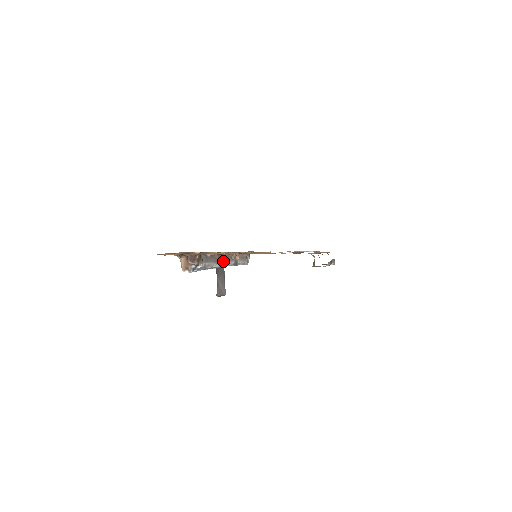
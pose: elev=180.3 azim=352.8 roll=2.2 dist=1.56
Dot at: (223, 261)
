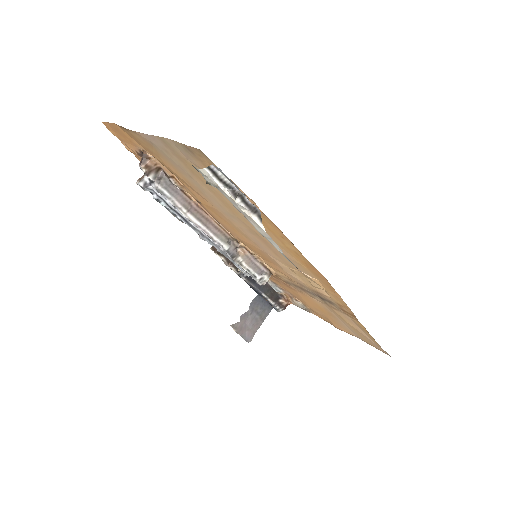
Dot at: (205, 224)
